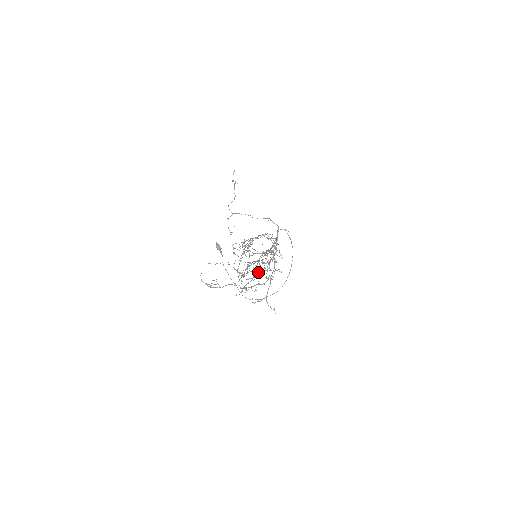
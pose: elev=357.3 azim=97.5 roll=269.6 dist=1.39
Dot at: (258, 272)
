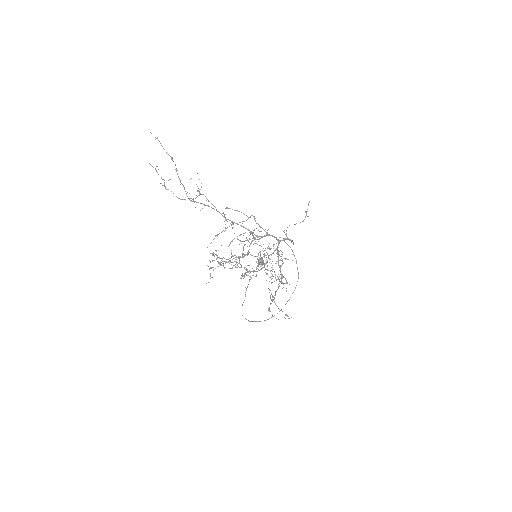
Dot at: (248, 271)
